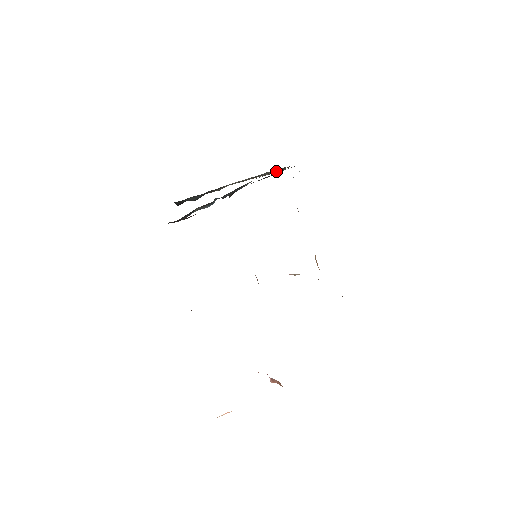
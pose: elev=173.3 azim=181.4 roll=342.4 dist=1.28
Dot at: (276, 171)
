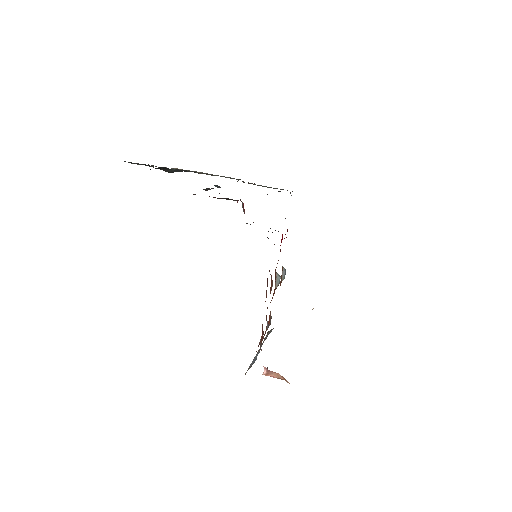
Dot at: occluded
